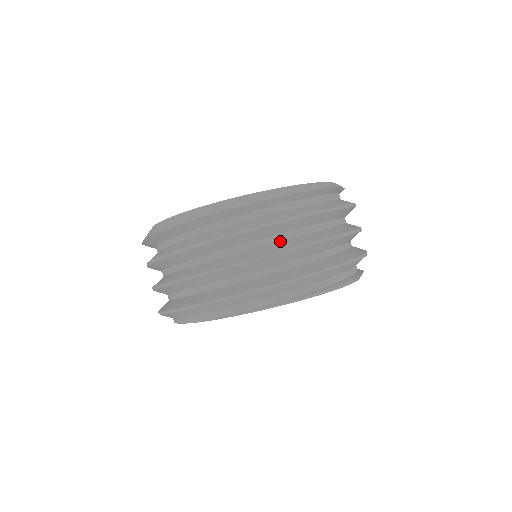
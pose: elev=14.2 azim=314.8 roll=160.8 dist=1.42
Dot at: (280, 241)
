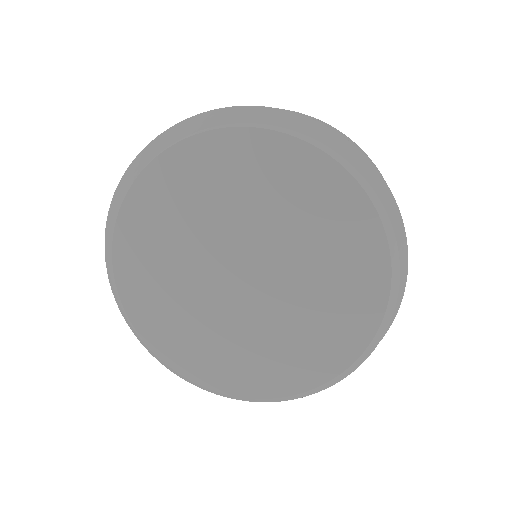
Dot at: occluded
